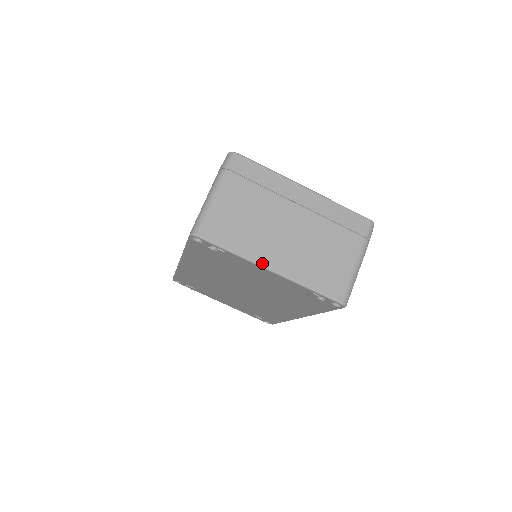
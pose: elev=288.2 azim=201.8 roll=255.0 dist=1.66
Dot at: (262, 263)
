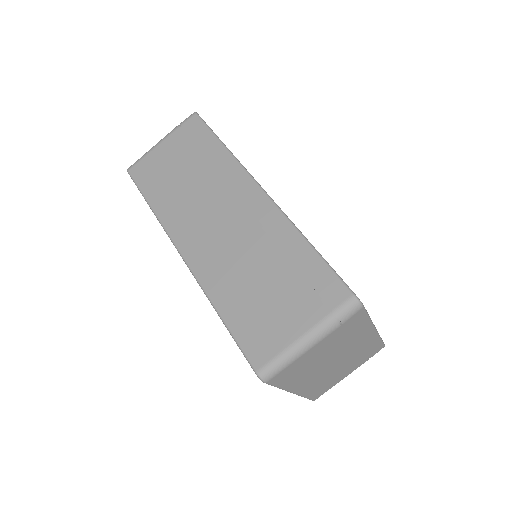
Dot at: (292, 391)
